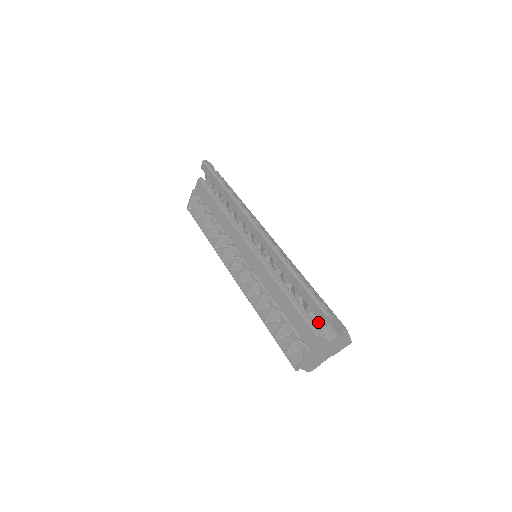
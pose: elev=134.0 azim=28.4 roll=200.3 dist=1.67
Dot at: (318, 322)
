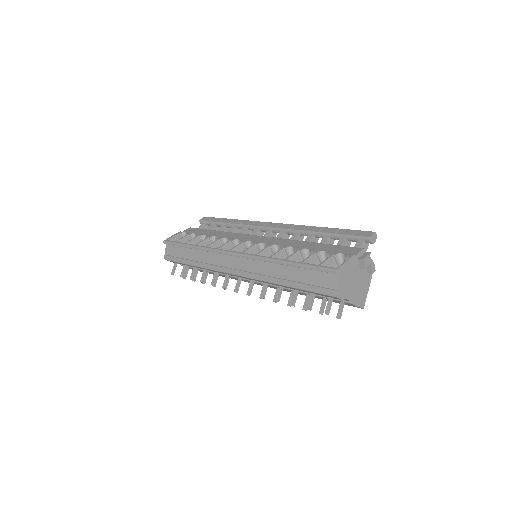
Dot at: (360, 244)
